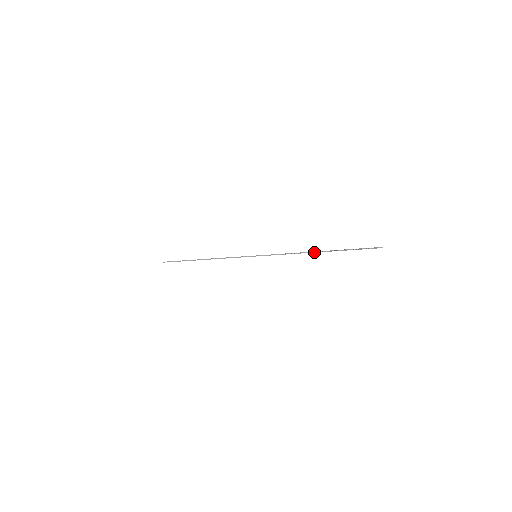
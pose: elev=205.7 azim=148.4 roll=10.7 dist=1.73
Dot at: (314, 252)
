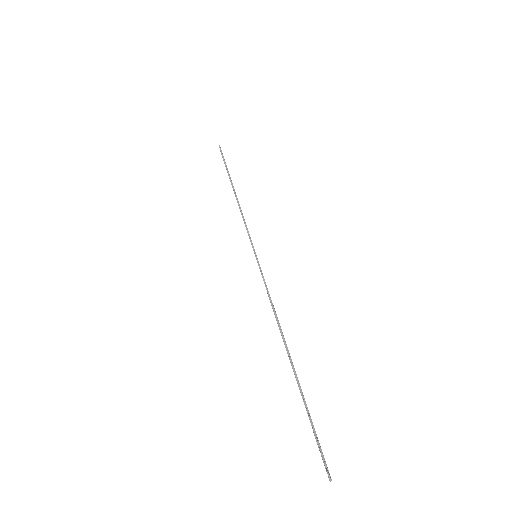
Dot at: (285, 346)
